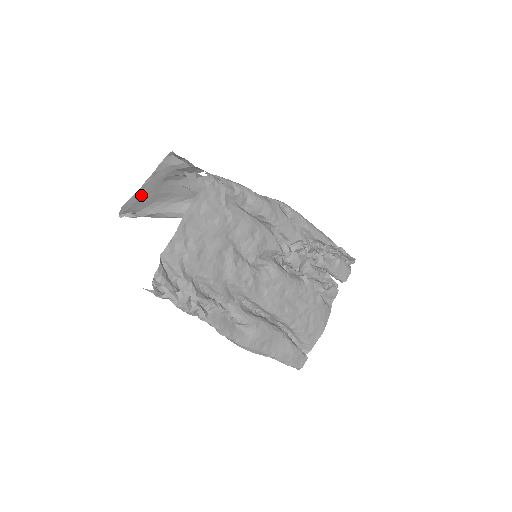
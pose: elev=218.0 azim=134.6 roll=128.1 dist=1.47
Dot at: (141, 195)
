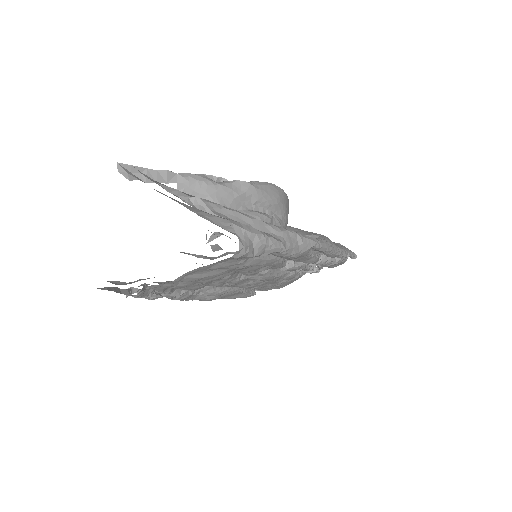
Dot at: occluded
